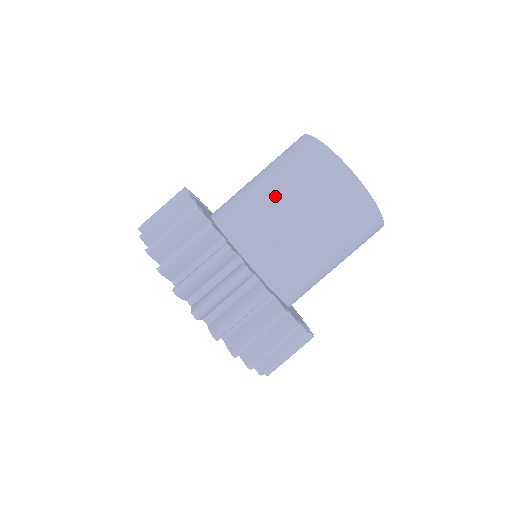
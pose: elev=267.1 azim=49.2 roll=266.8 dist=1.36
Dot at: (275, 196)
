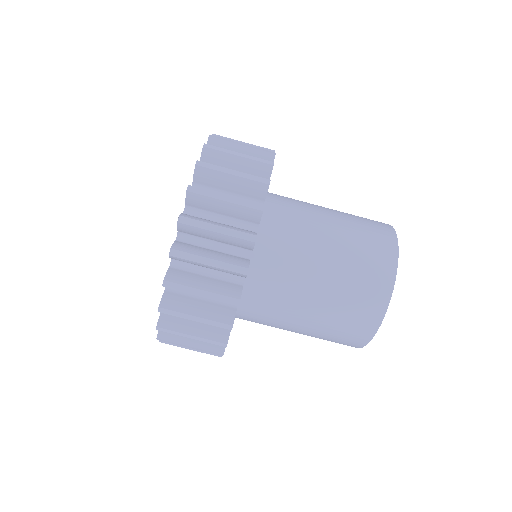
Dot at: (326, 210)
